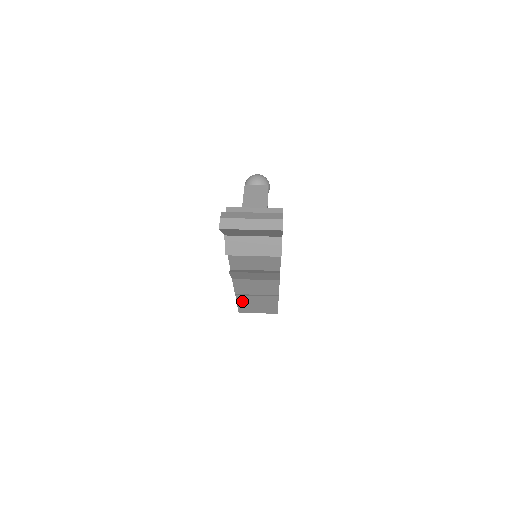
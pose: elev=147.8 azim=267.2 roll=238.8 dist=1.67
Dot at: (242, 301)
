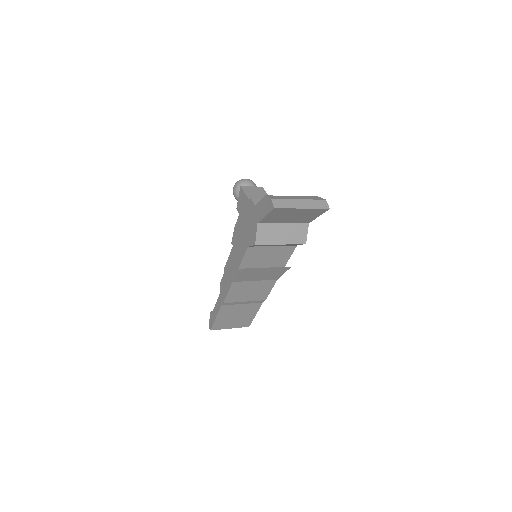
Dot at: (223, 313)
